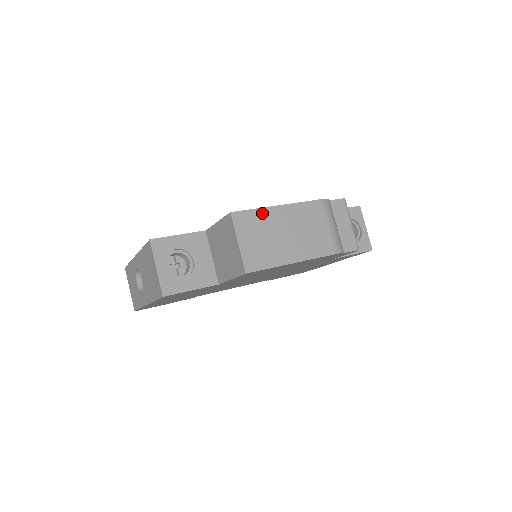
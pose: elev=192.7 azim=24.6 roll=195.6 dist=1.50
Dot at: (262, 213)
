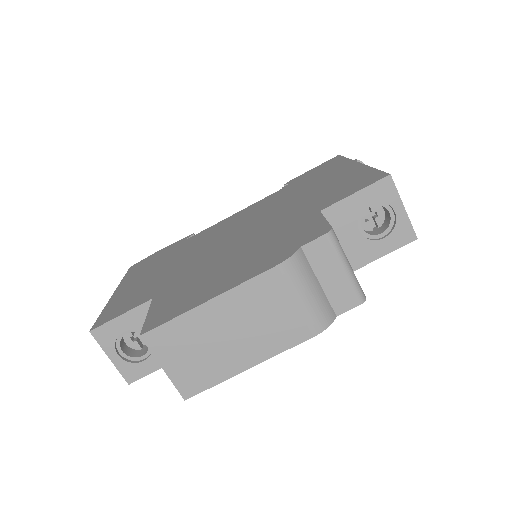
Dot at: (186, 320)
